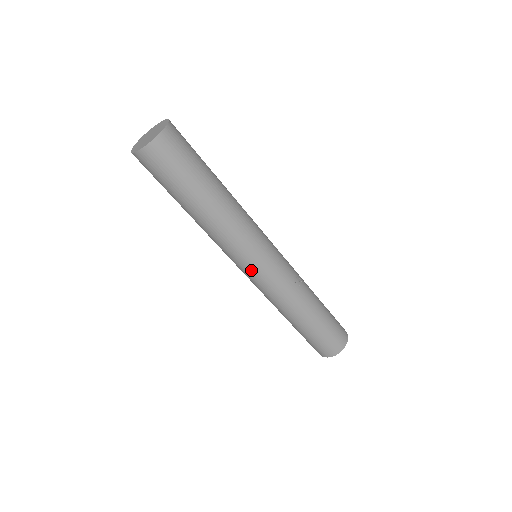
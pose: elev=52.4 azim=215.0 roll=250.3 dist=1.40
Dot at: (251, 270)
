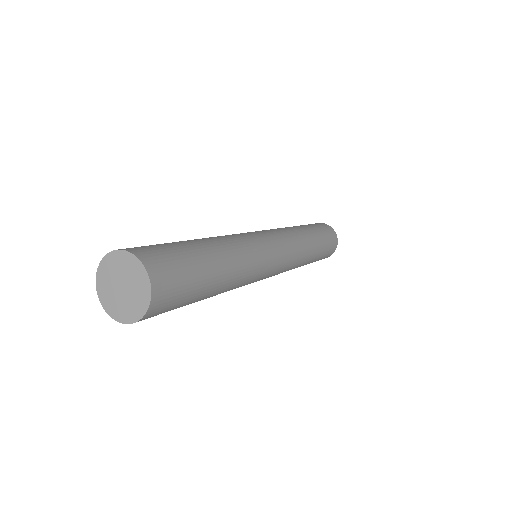
Dot at: occluded
